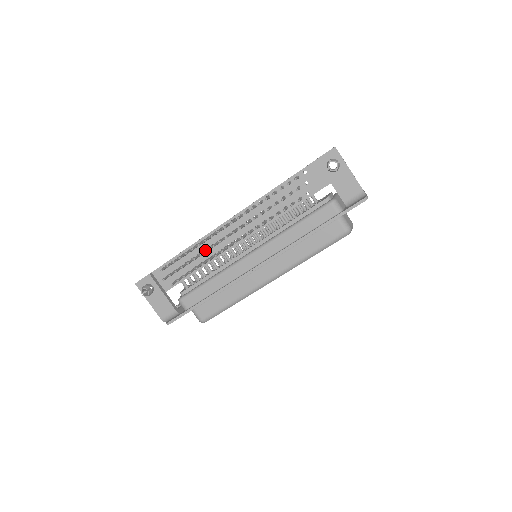
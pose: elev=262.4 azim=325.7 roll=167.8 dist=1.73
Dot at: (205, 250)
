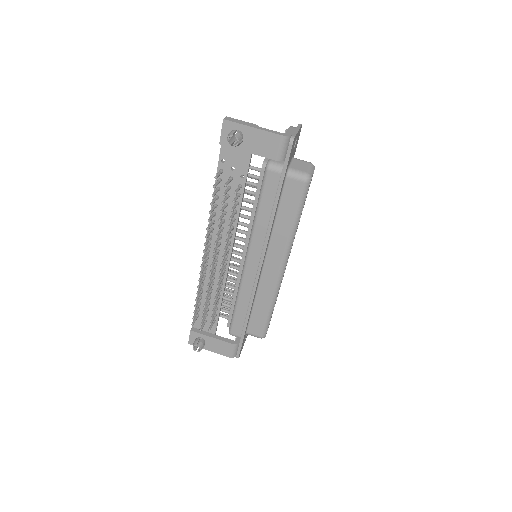
Dot at: occluded
